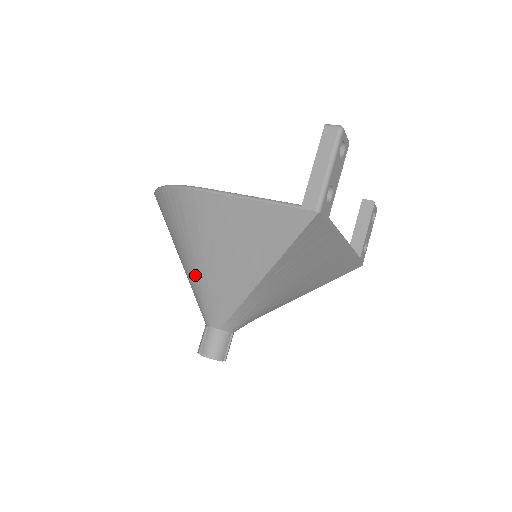
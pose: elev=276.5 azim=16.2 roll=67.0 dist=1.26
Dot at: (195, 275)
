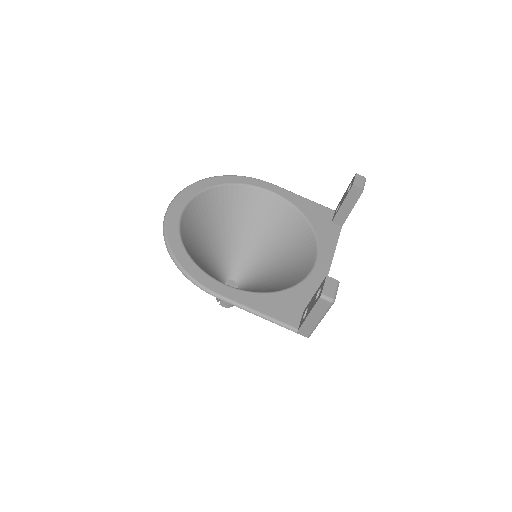
Dot at: occluded
